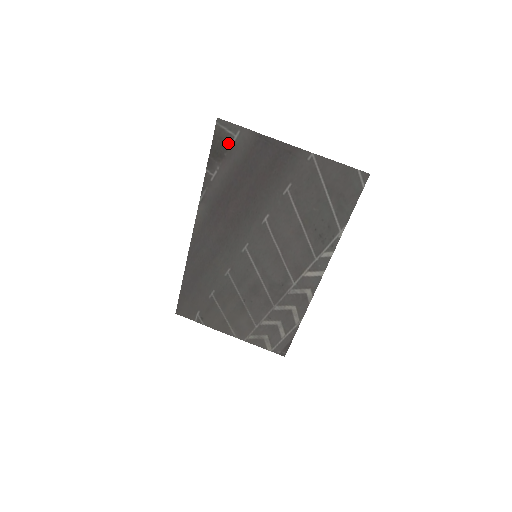
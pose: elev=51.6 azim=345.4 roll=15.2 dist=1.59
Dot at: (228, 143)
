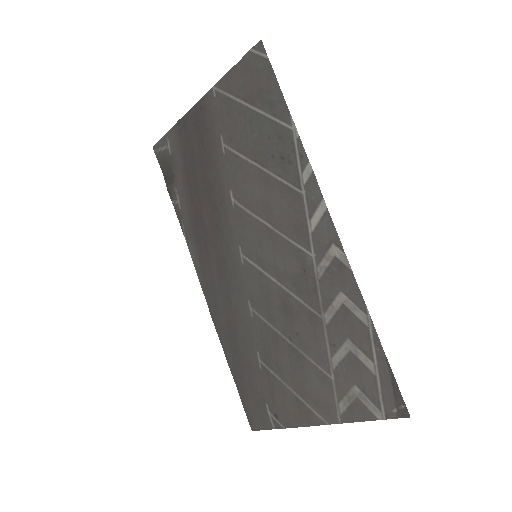
Dot at: (169, 159)
